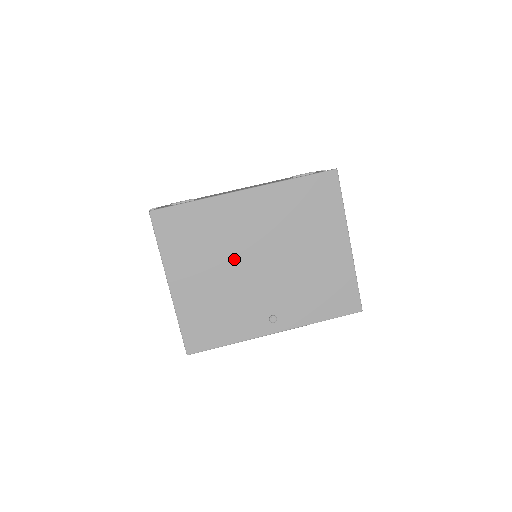
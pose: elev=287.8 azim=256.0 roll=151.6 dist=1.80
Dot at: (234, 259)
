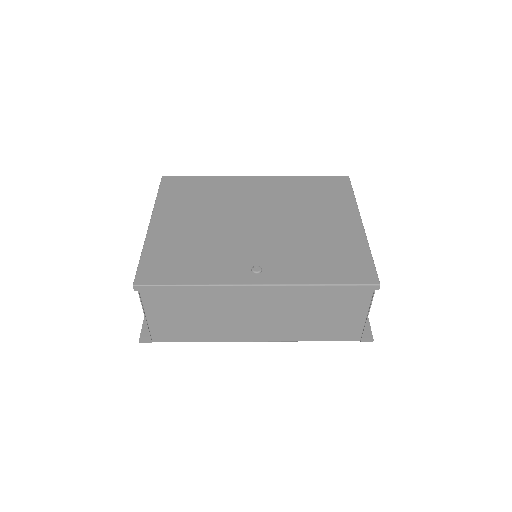
Dot at: (228, 215)
